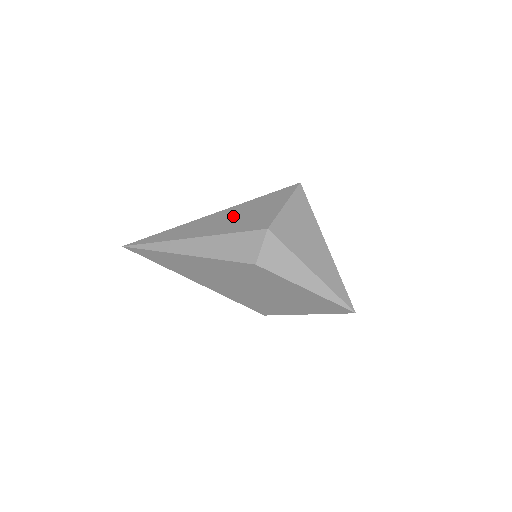
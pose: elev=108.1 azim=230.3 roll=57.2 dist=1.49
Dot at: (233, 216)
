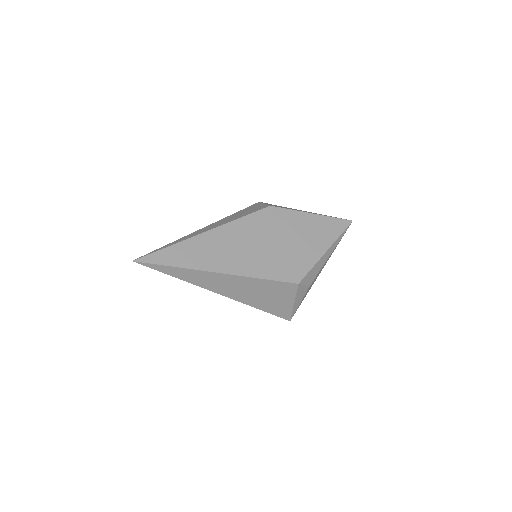
Dot at: occluded
